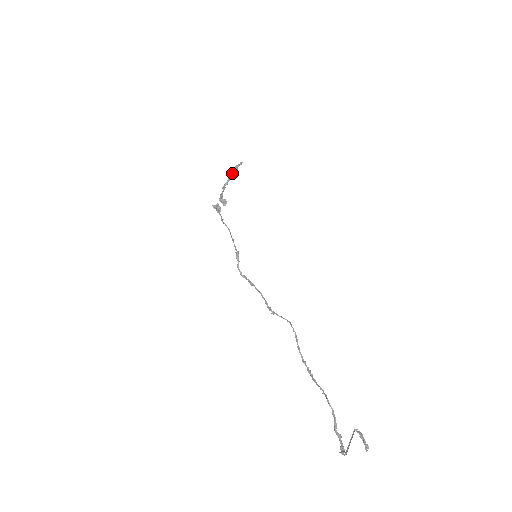
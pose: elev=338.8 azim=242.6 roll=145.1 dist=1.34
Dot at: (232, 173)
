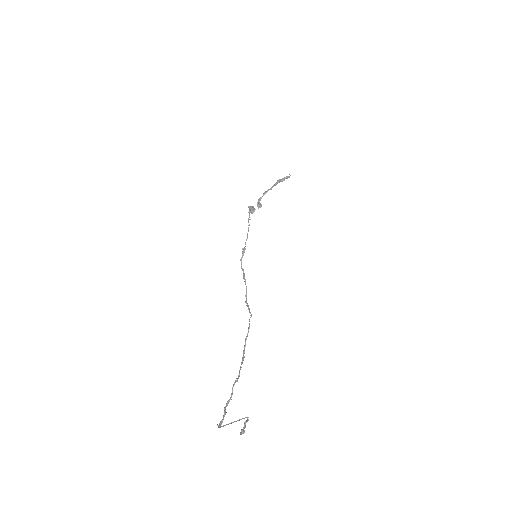
Dot at: (277, 183)
